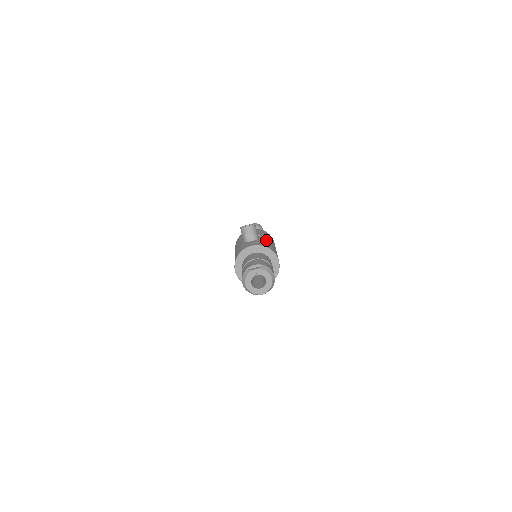
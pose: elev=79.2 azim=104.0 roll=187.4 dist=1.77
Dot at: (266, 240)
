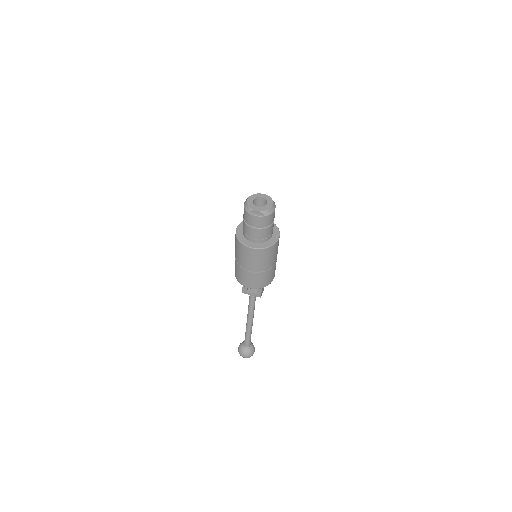
Dot at: occluded
